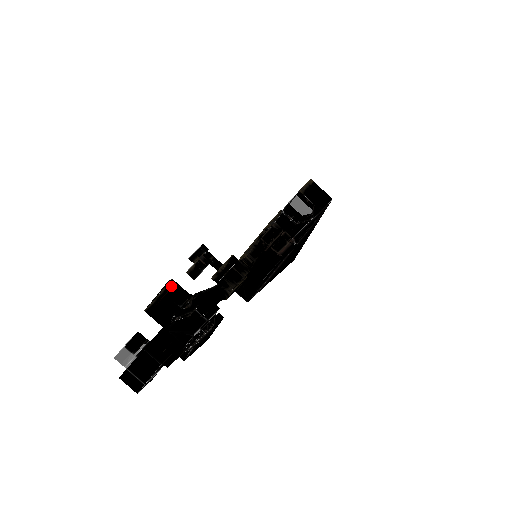
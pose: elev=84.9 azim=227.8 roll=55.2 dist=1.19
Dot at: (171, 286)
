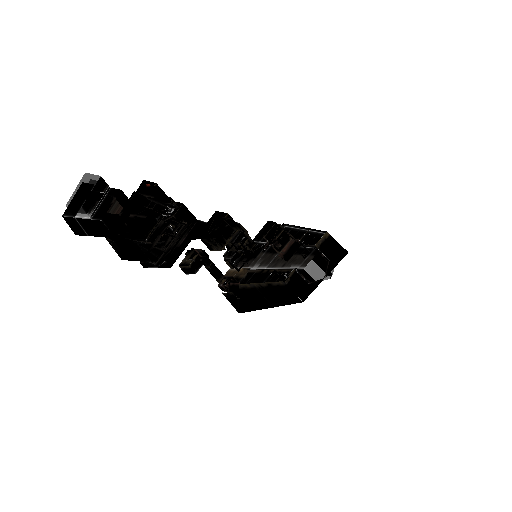
Dot at: (153, 193)
